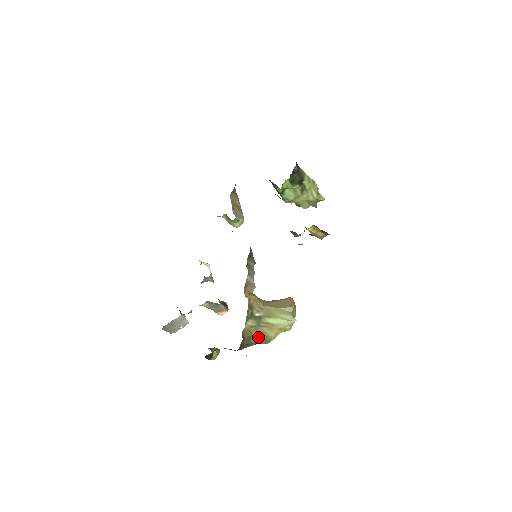
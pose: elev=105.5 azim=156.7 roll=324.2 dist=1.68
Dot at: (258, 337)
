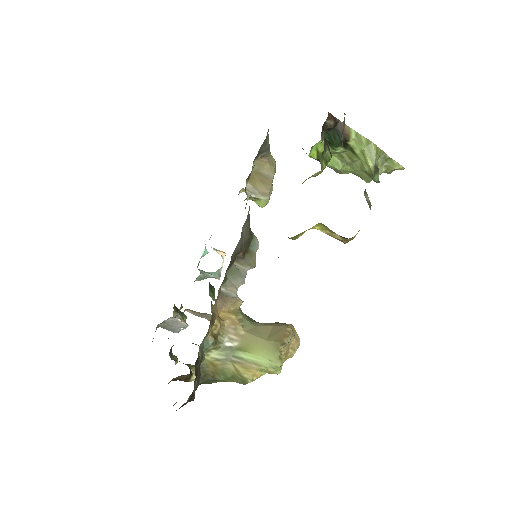
Dot at: (228, 374)
